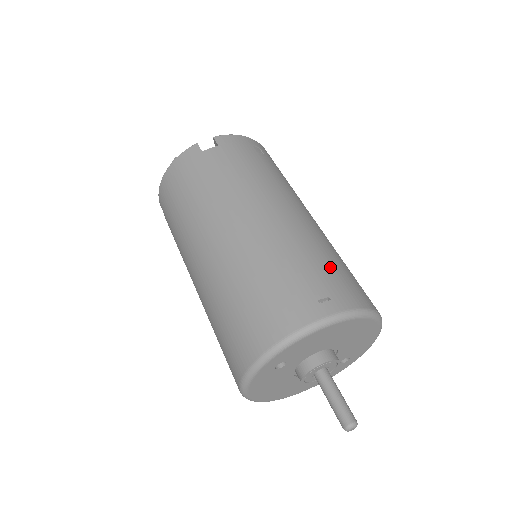
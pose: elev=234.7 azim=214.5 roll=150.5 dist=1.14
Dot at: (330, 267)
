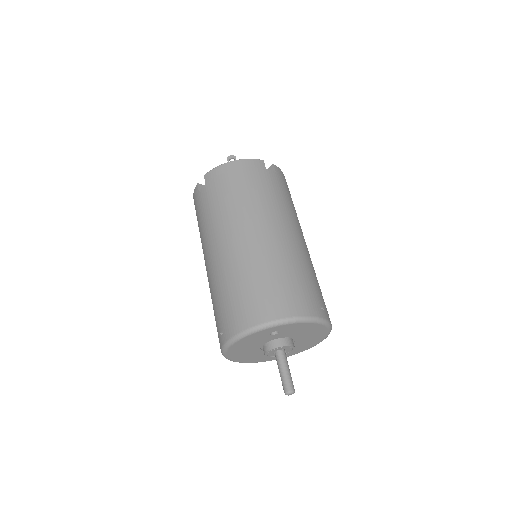
Dot at: occluded
